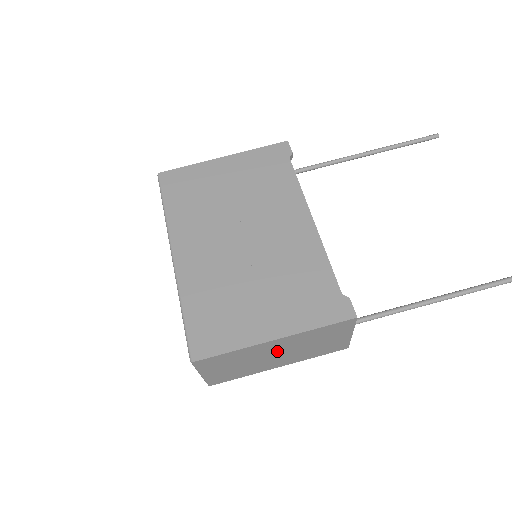
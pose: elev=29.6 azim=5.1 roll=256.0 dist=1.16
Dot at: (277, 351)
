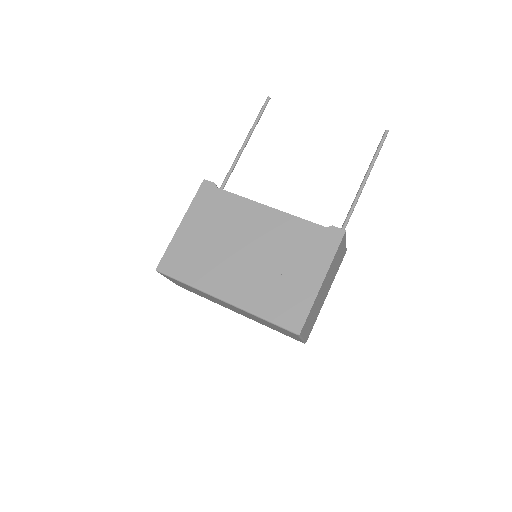
Dot at: (325, 287)
